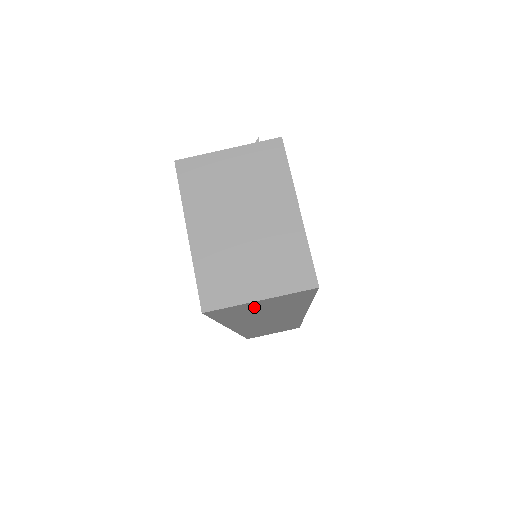
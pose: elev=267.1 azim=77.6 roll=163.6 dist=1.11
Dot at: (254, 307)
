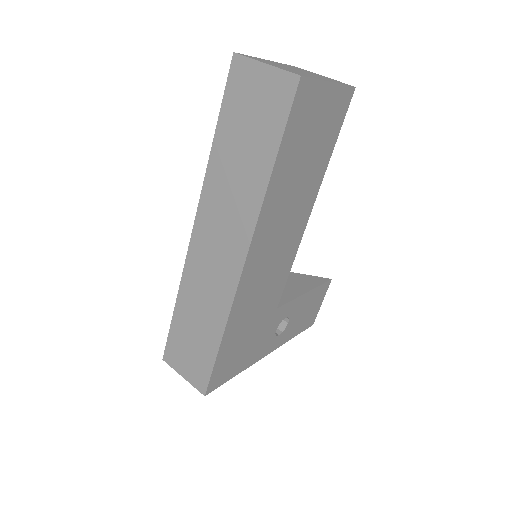
Dot at: (252, 95)
